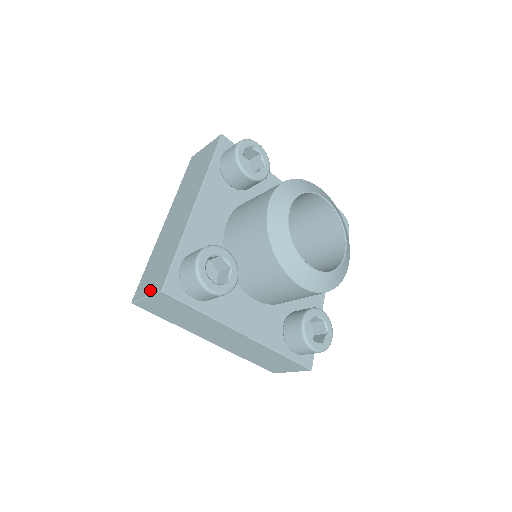
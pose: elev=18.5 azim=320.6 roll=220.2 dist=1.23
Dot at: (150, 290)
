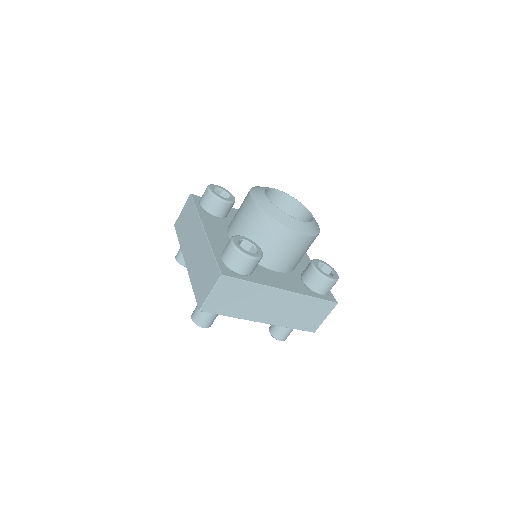
Dot at: occluded
